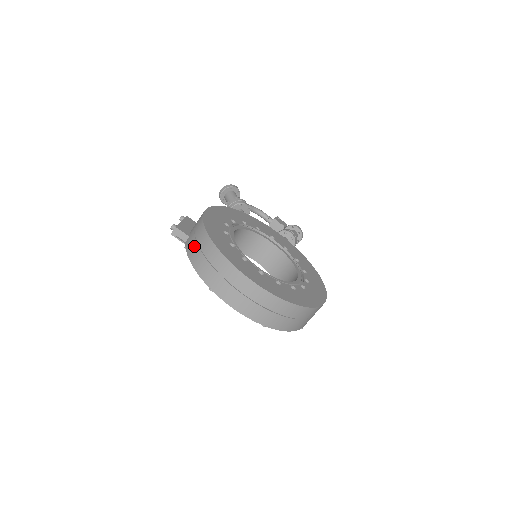
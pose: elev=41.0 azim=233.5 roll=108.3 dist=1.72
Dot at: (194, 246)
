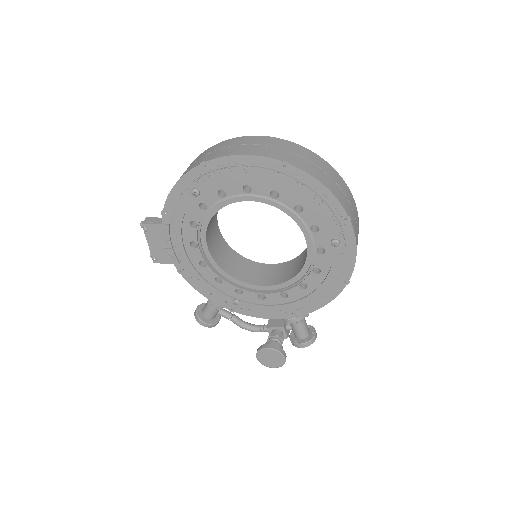
Dot at: occluded
